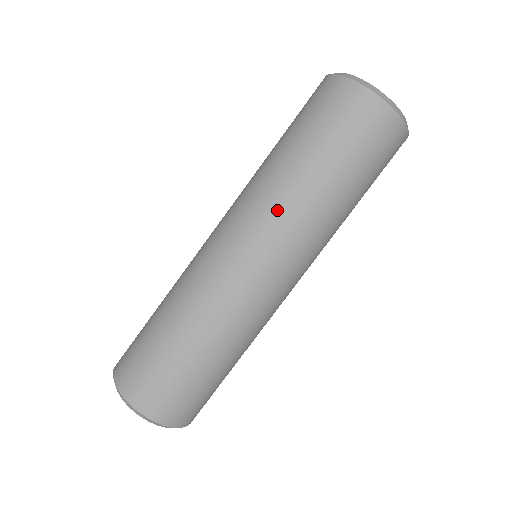
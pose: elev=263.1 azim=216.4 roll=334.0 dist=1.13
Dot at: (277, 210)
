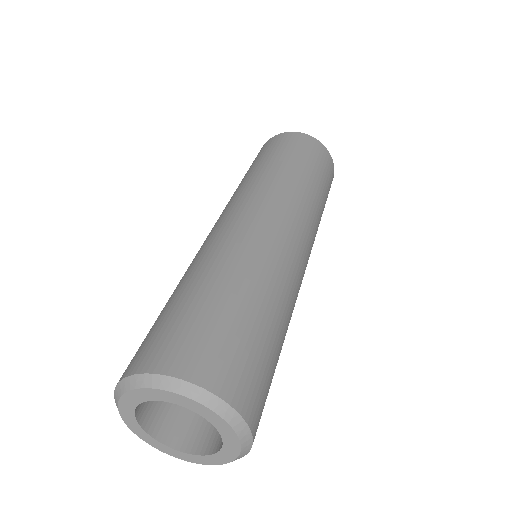
Dot at: (296, 197)
